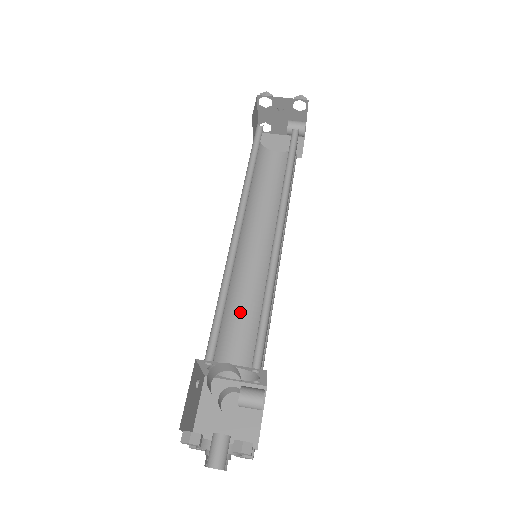
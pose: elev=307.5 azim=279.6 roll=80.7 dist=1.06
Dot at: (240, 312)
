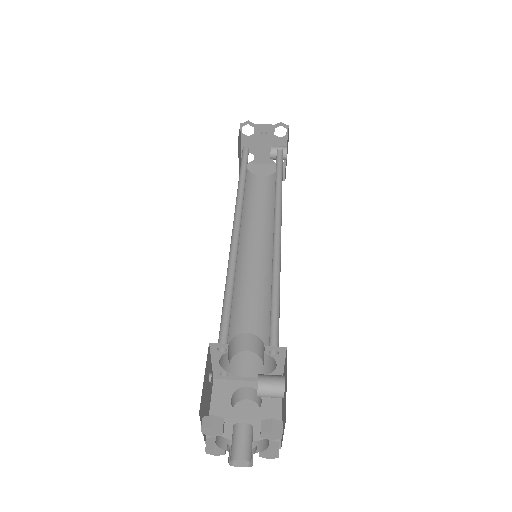
Dot at: (244, 313)
